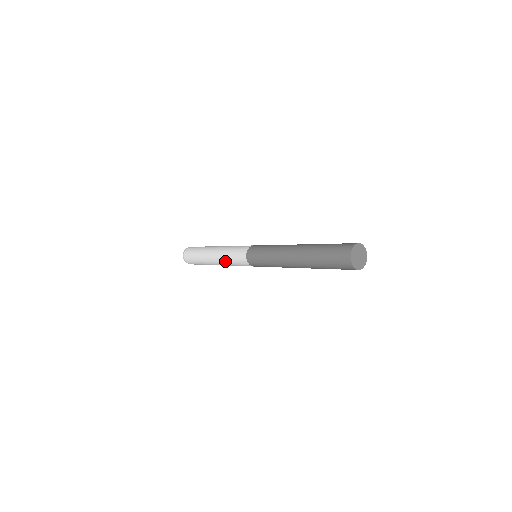
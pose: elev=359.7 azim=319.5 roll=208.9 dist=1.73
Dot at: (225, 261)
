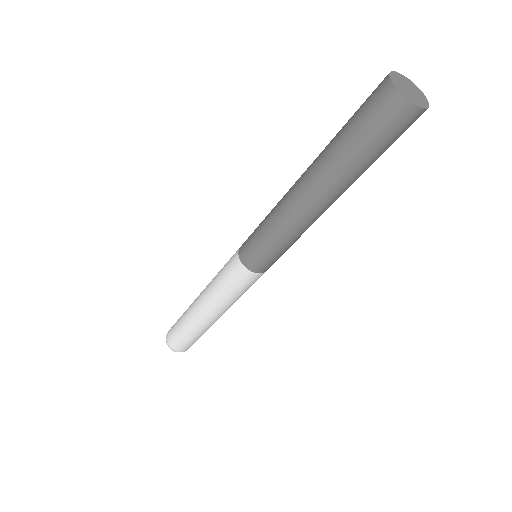
Dot at: (212, 288)
